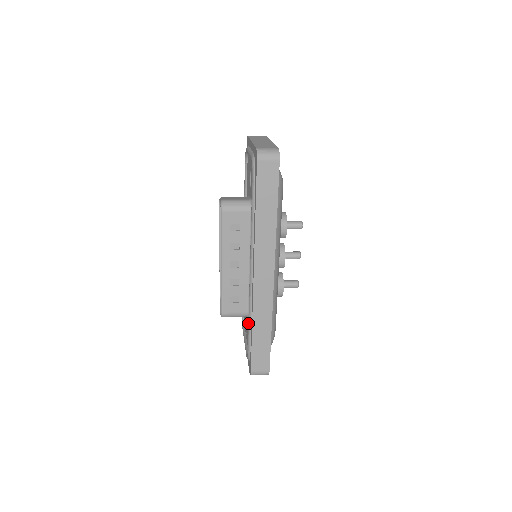
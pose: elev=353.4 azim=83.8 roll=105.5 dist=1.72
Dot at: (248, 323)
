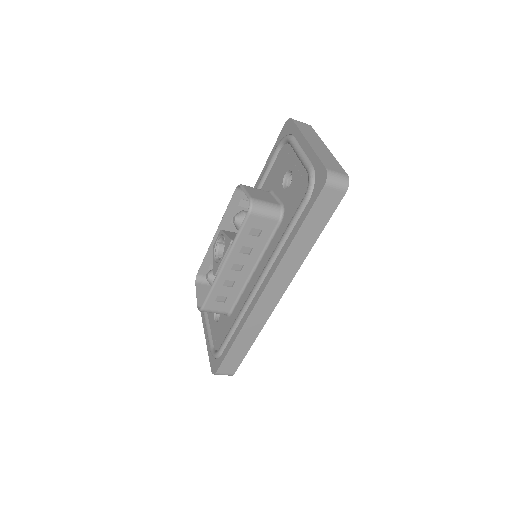
Dot at: (231, 328)
